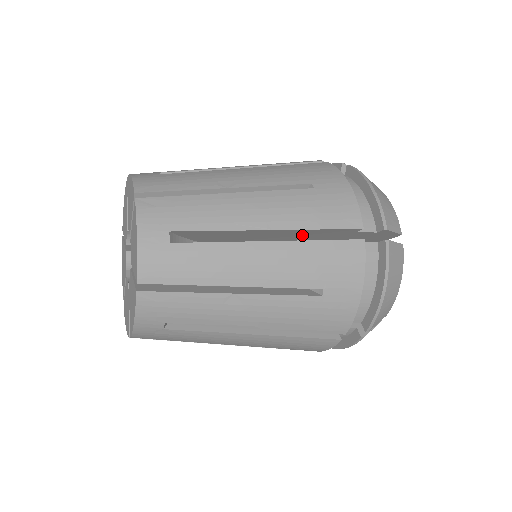
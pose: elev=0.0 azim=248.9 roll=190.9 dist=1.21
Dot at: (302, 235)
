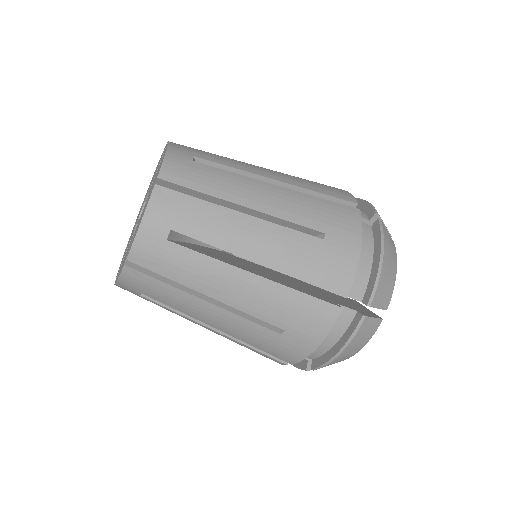
Dot at: occluded
